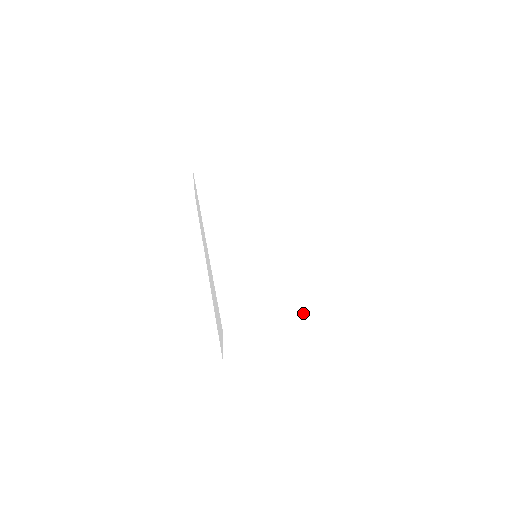
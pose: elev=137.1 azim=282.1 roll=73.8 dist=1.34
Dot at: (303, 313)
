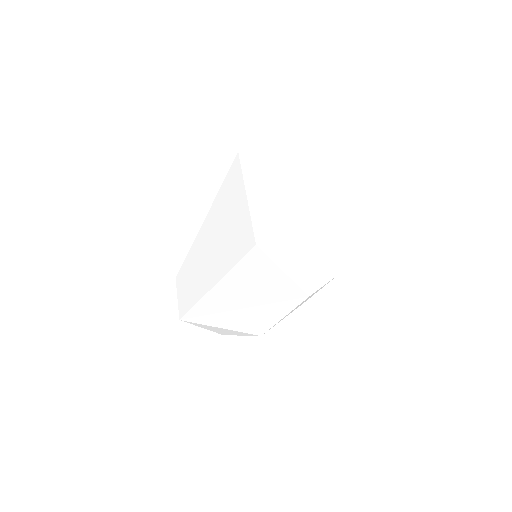
Dot at: occluded
